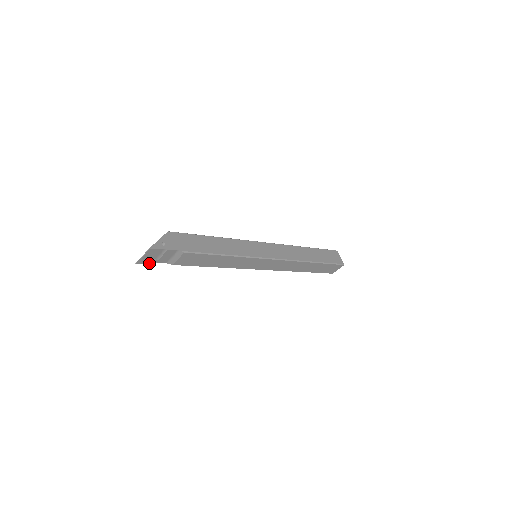
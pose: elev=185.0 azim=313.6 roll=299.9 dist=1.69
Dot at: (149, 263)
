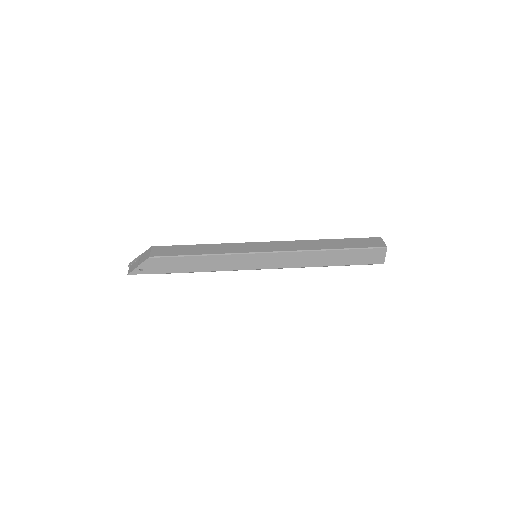
Dot at: occluded
